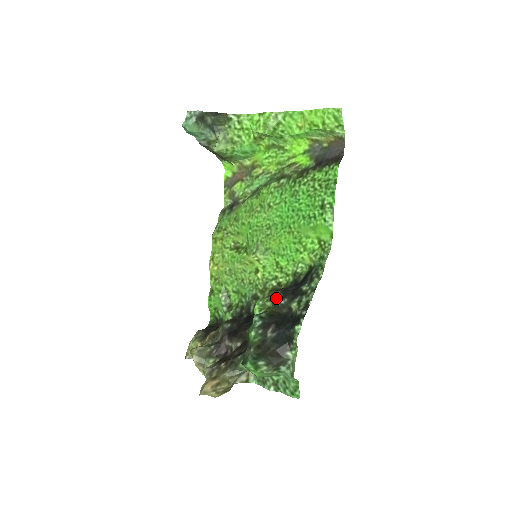
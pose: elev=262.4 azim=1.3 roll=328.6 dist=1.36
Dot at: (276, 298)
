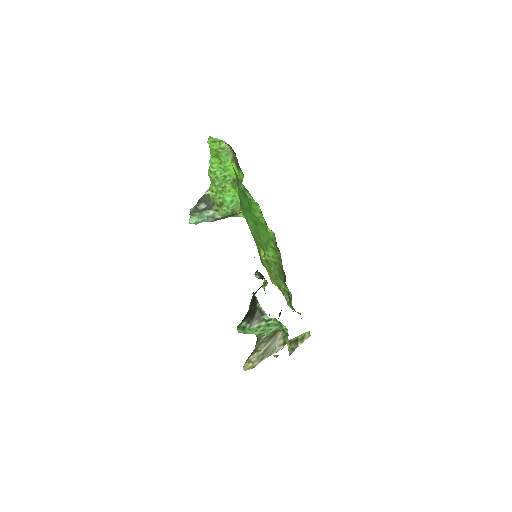
Dot at: (254, 274)
